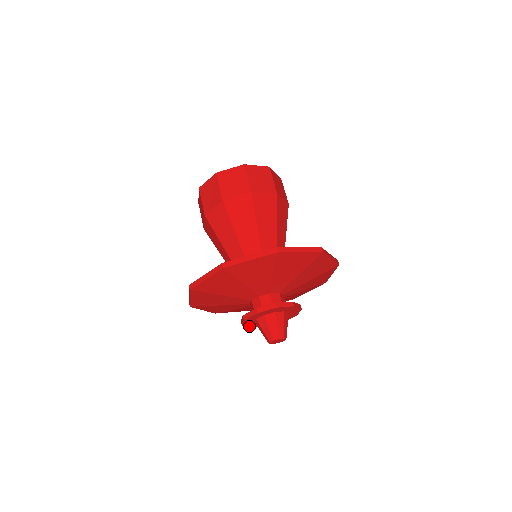
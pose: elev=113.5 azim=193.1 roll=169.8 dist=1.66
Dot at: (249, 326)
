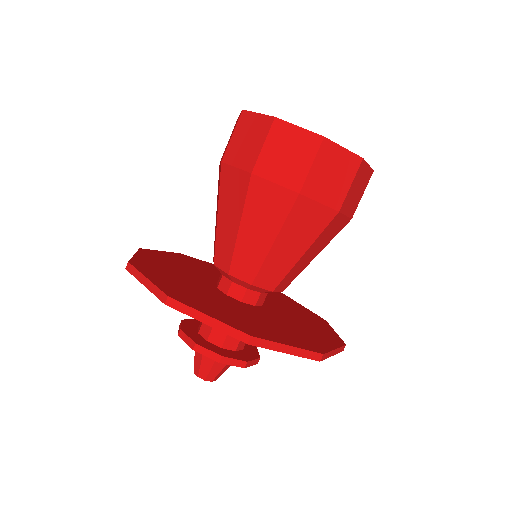
Dot at: occluded
